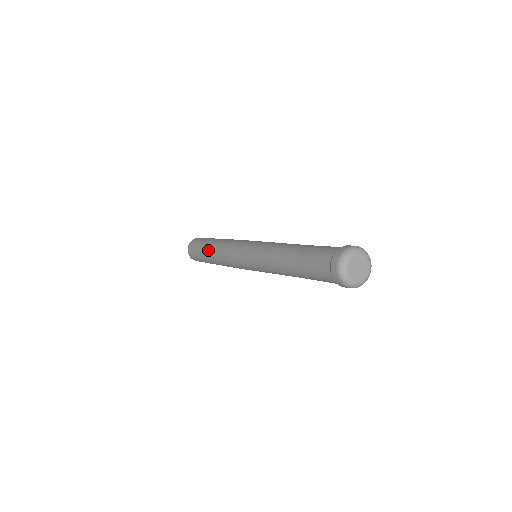
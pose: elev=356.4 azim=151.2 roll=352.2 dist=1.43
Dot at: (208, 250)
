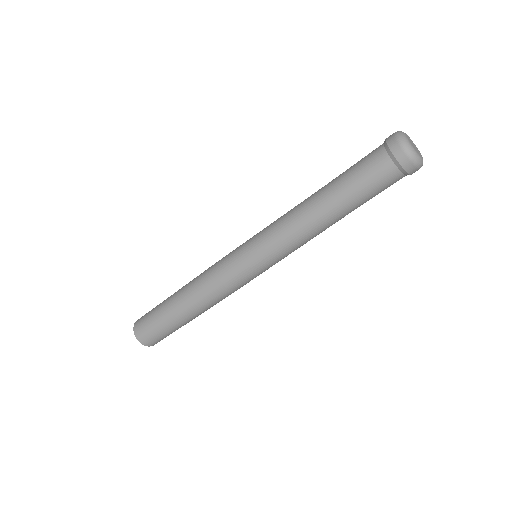
Dot at: (177, 299)
